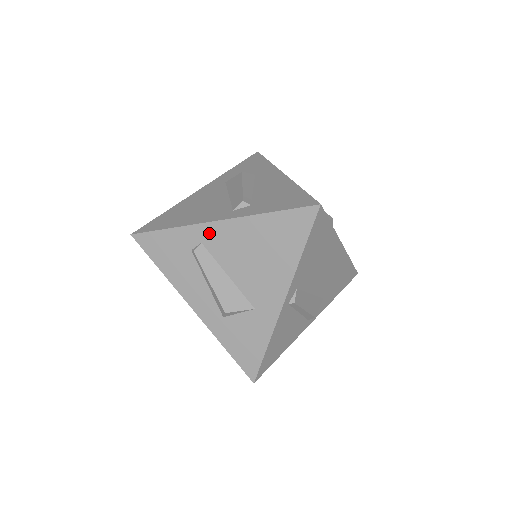
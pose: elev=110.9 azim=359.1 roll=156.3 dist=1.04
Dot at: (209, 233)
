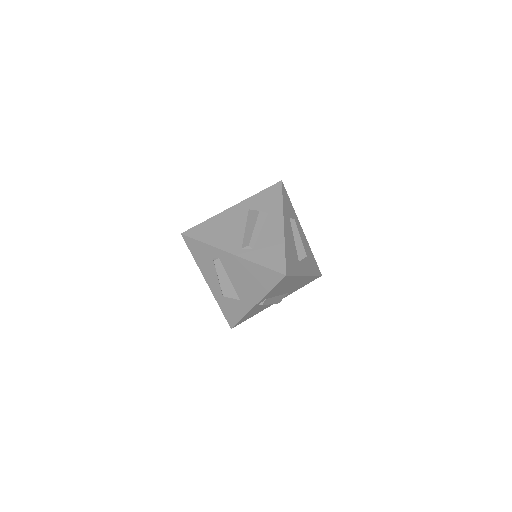
Dot at: (224, 256)
